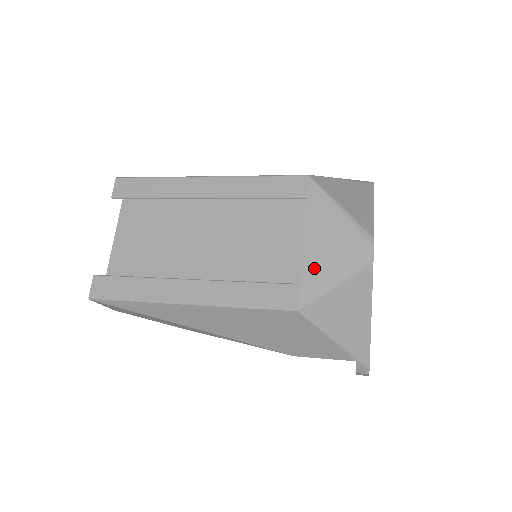
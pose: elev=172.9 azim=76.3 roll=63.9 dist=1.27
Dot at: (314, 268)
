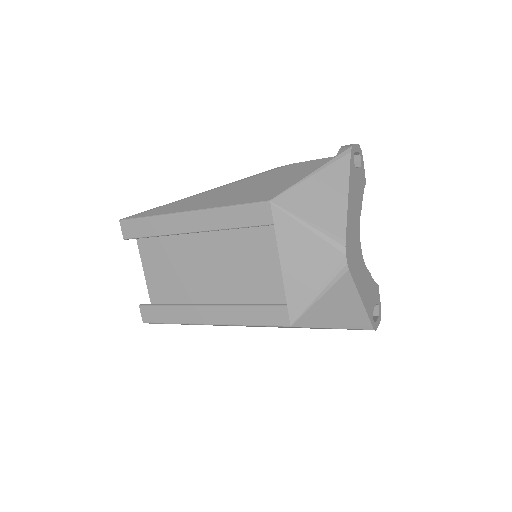
Dot at: (296, 289)
